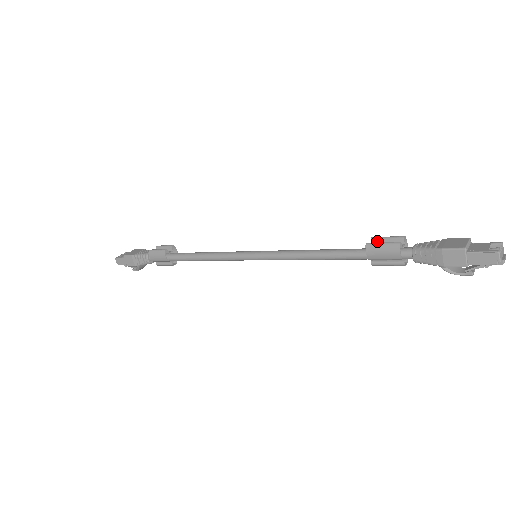
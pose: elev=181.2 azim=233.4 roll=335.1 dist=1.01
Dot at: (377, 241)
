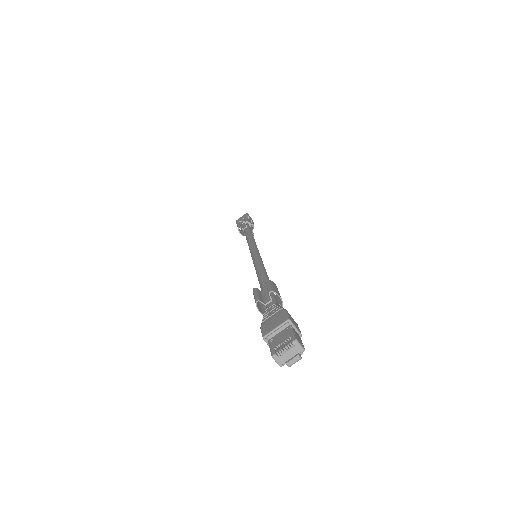
Dot at: (266, 286)
